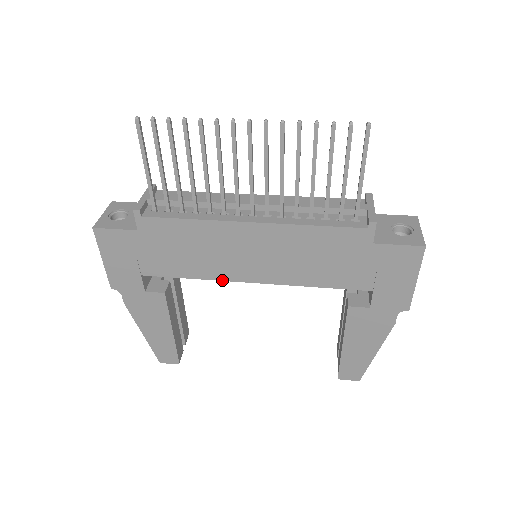
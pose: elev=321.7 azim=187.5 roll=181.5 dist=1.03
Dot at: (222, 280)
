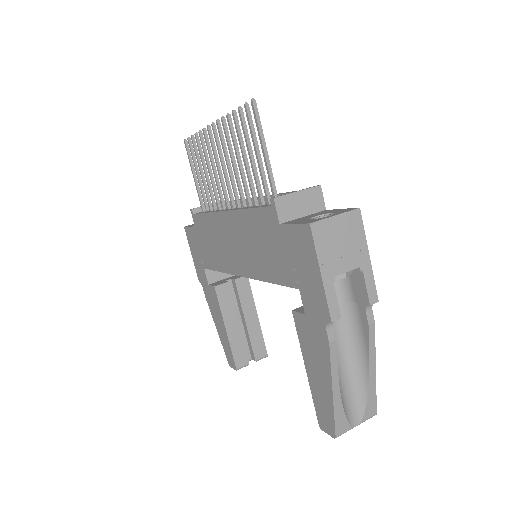
Dot at: (230, 273)
